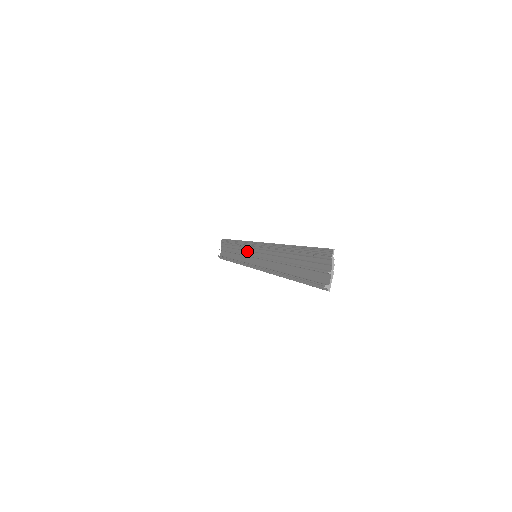
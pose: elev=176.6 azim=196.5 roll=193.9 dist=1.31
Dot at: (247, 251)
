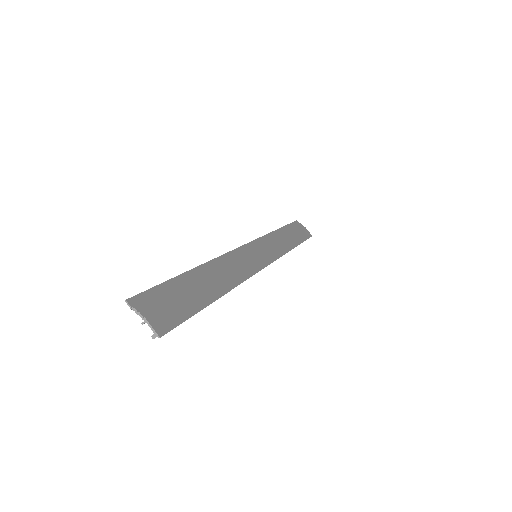
Dot at: (266, 246)
